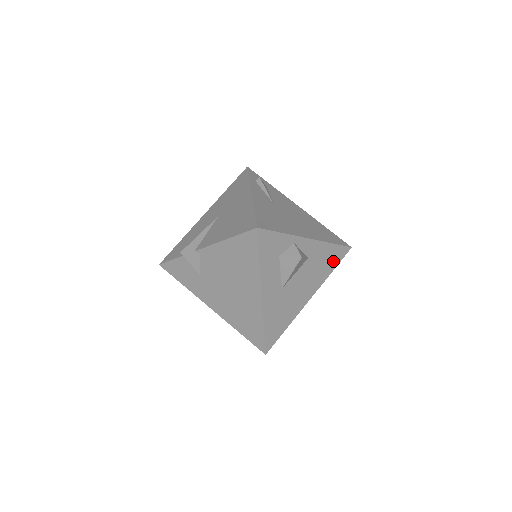
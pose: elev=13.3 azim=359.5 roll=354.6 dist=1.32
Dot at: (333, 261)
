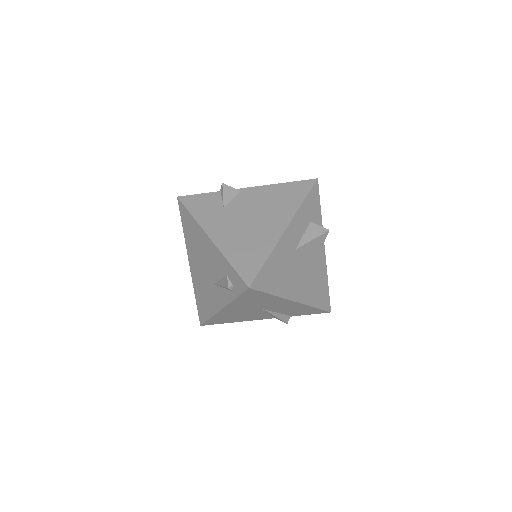
Dot at: (320, 299)
